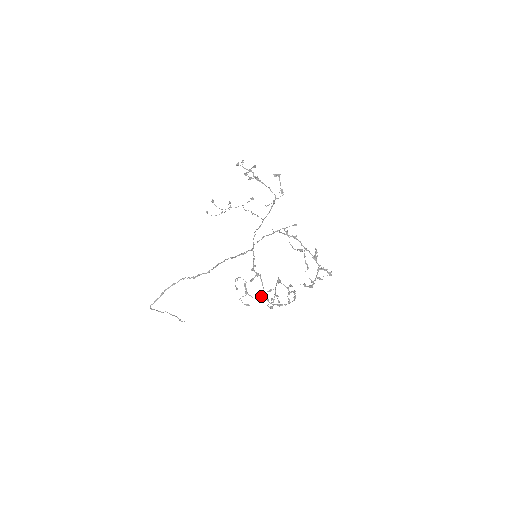
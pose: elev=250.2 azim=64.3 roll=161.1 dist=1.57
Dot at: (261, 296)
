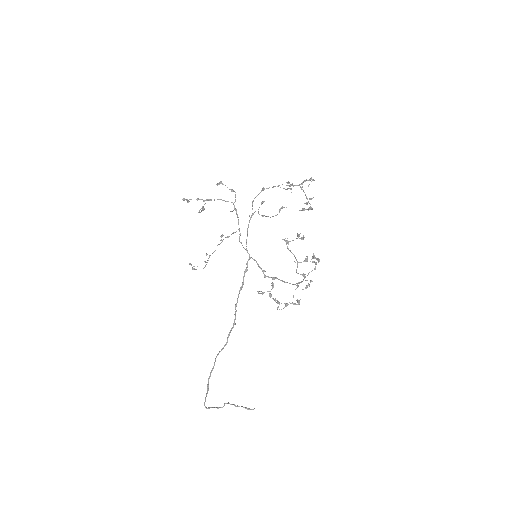
Dot at: occluded
